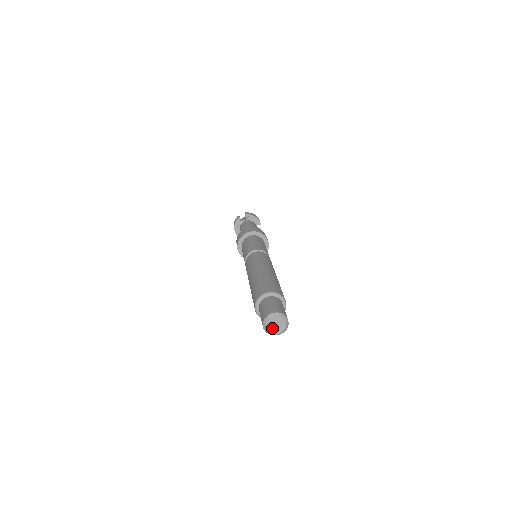
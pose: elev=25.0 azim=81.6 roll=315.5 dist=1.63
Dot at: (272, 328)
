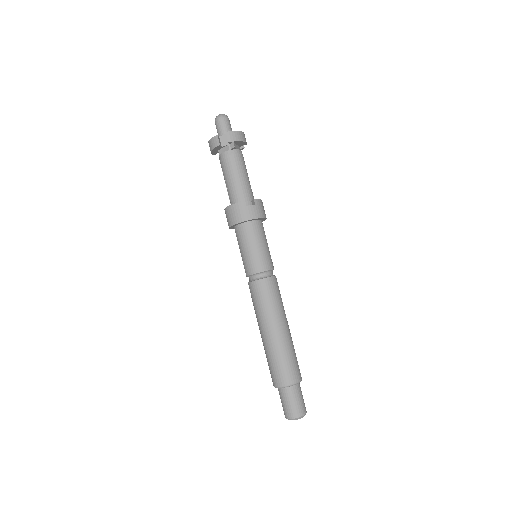
Dot at: occluded
